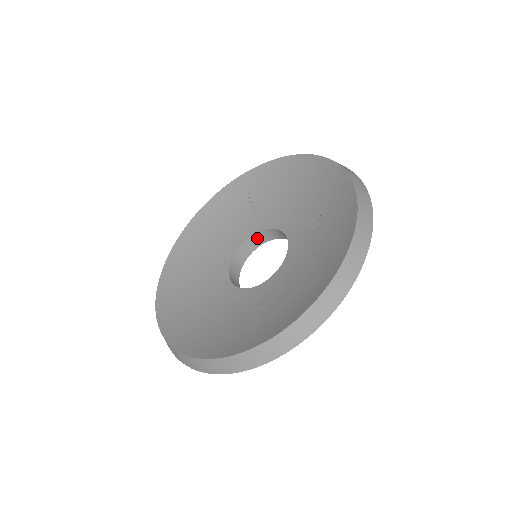
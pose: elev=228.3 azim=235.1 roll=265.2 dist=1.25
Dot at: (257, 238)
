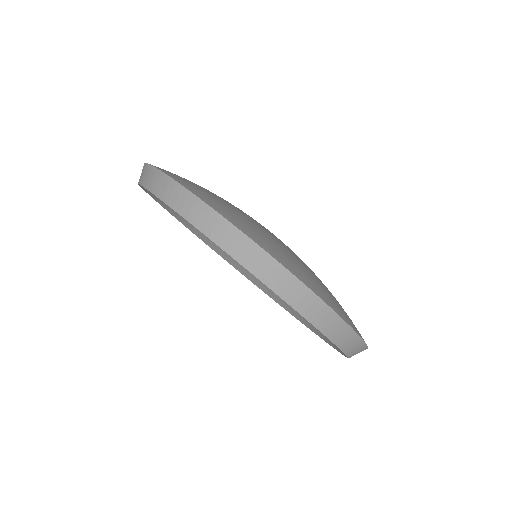
Dot at: occluded
